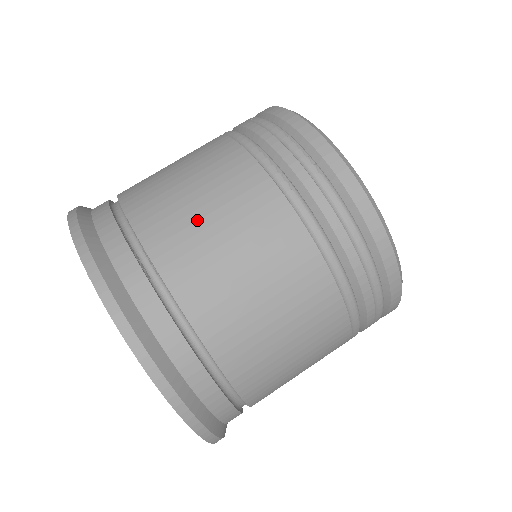
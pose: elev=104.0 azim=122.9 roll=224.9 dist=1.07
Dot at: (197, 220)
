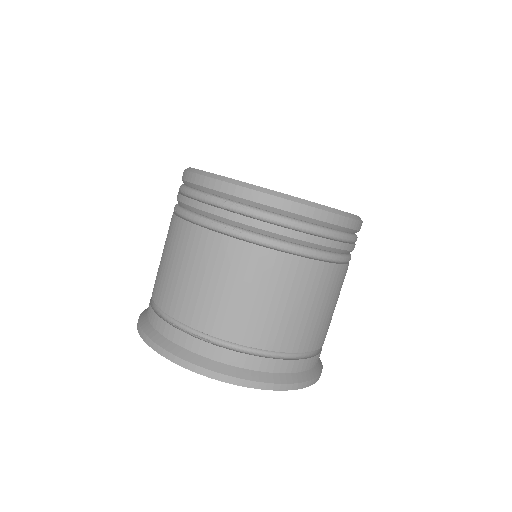
Dot at: (206, 292)
